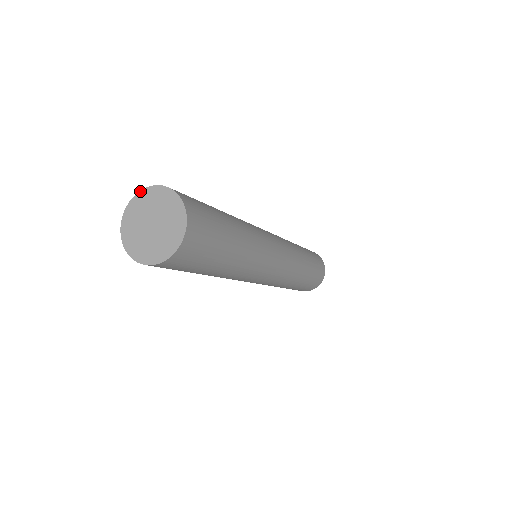
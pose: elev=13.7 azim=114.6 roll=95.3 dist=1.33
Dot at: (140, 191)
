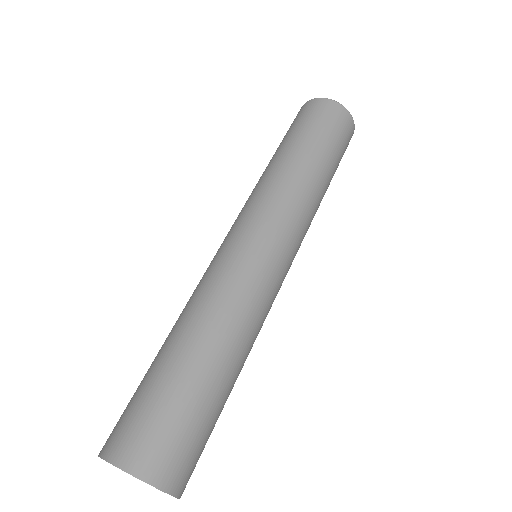
Dot at: occluded
